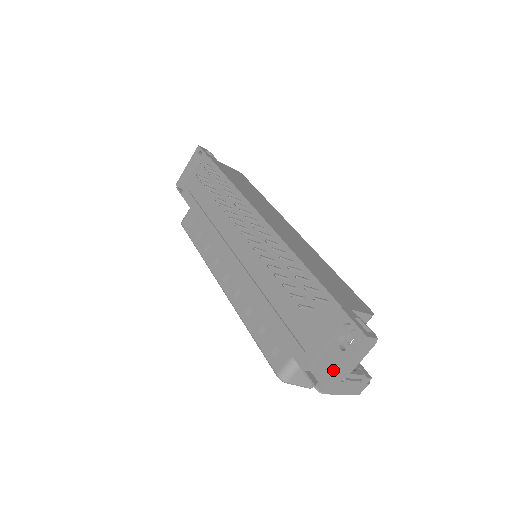
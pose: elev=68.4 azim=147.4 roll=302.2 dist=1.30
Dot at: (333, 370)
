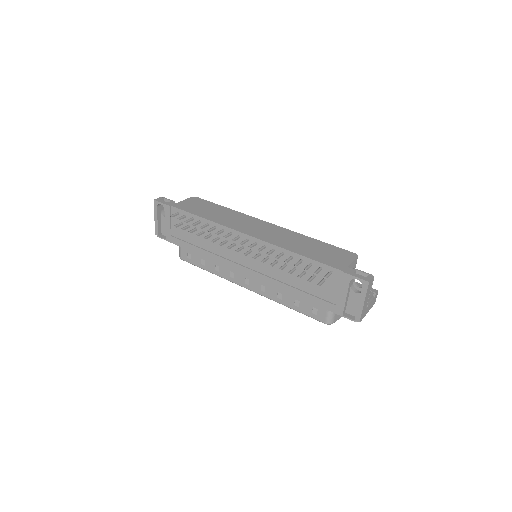
Dot at: (360, 308)
